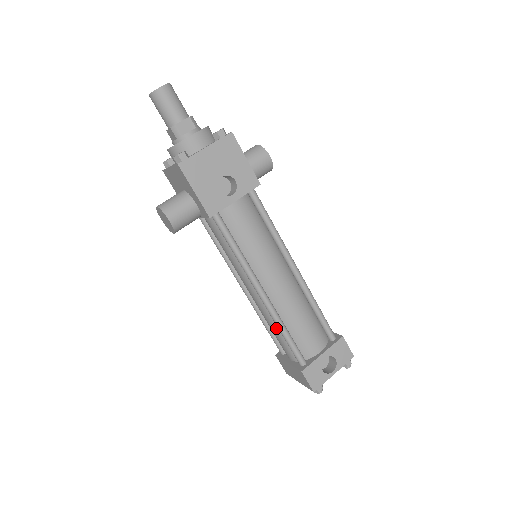
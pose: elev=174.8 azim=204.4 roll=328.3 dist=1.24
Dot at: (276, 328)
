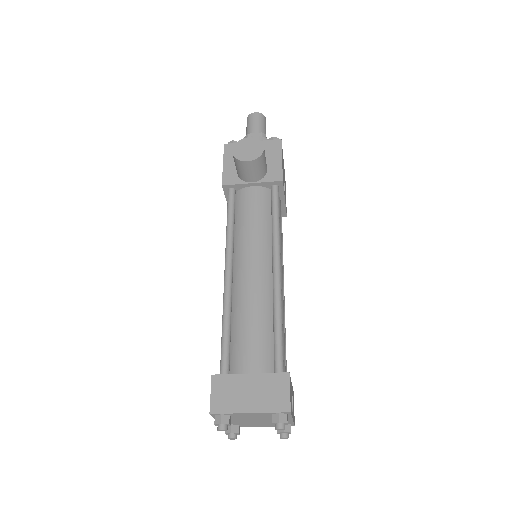
Dot at: (263, 319)
